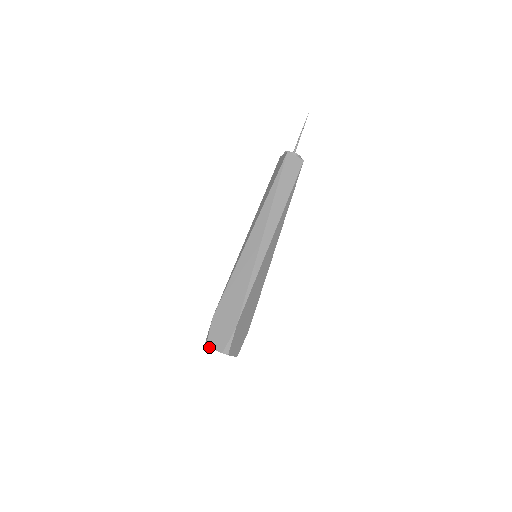
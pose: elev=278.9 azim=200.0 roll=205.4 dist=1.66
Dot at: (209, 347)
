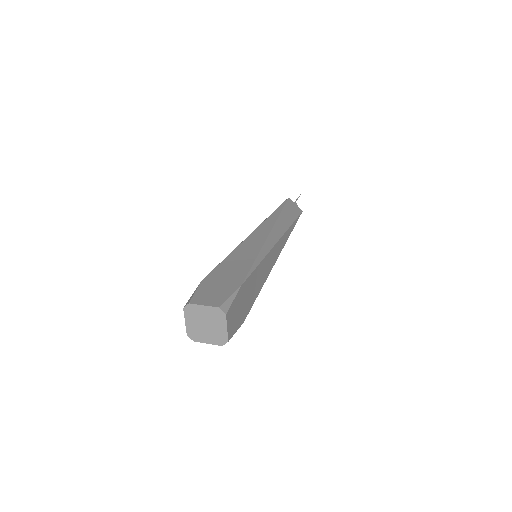
Dot at: (195, 303)
